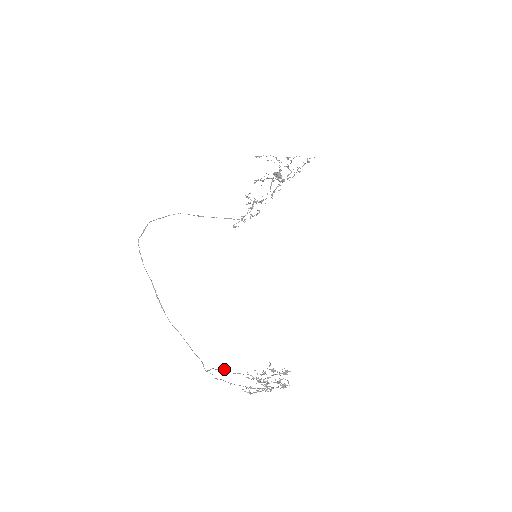
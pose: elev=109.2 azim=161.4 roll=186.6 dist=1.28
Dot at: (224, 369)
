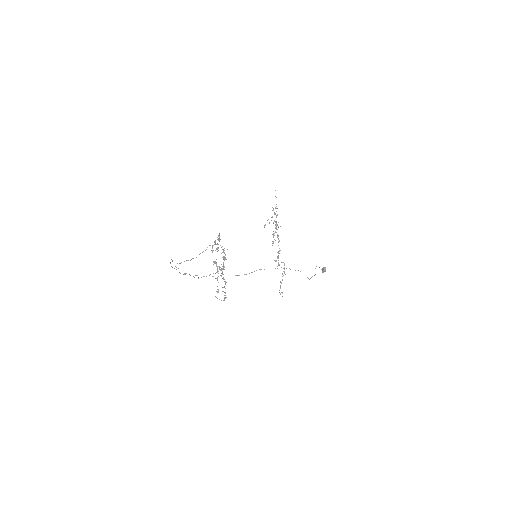
Dot at: occluded
